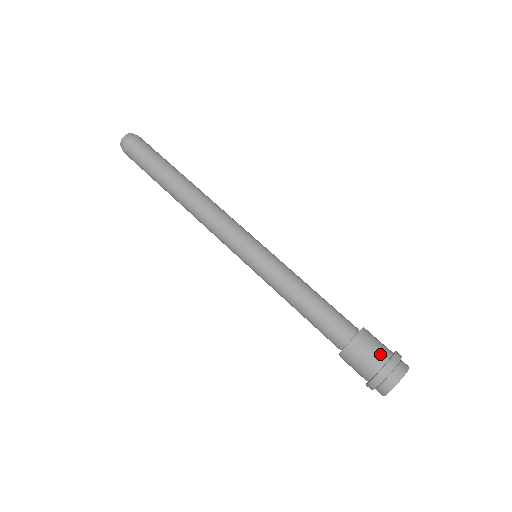
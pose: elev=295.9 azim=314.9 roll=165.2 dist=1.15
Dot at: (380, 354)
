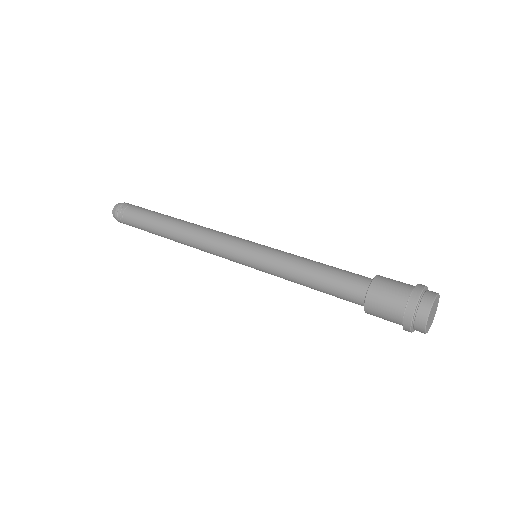
Dot at: (400, 294)
